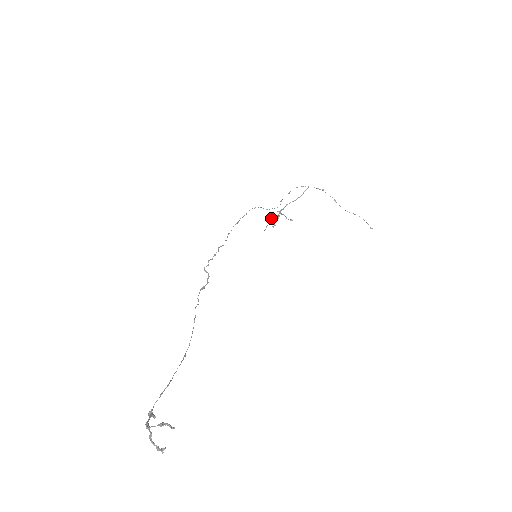
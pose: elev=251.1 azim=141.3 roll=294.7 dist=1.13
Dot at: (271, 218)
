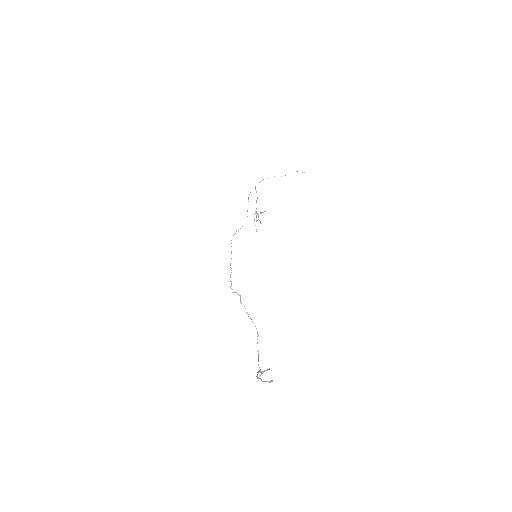
Dot at: occluded
